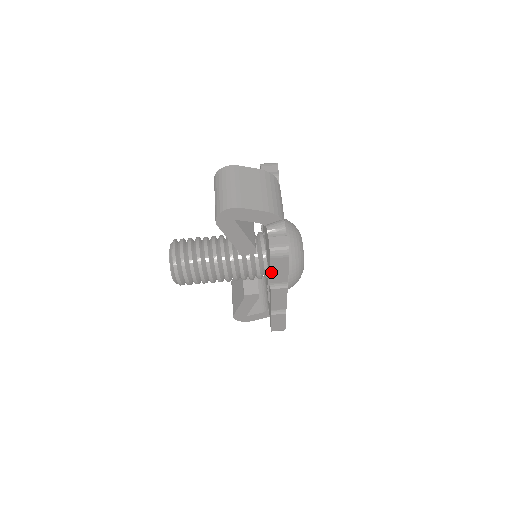
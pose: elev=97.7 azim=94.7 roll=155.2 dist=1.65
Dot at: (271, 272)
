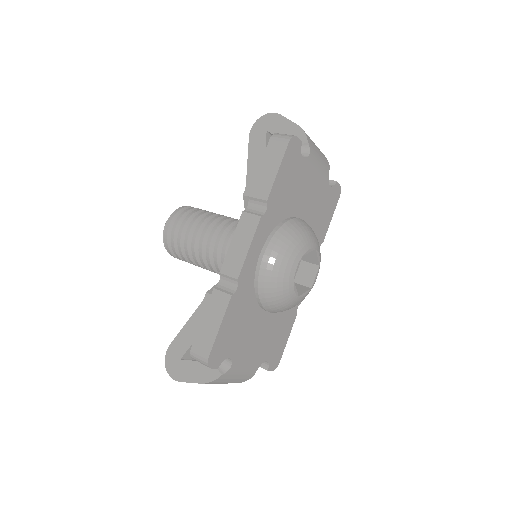
Dot at: (259, 170)
